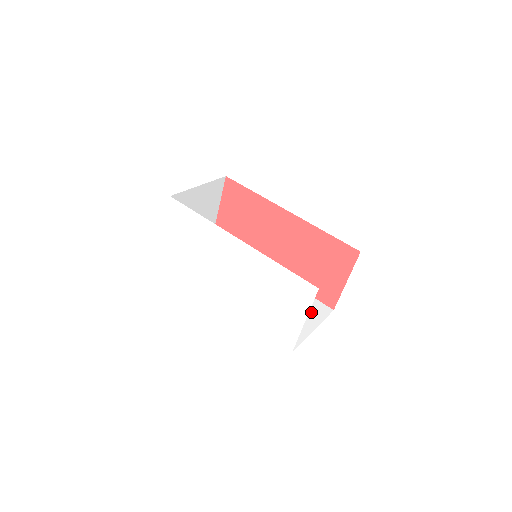
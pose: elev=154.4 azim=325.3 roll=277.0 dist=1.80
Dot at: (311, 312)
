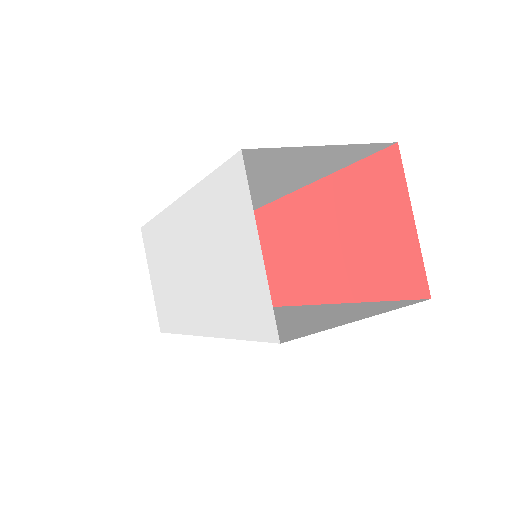
Dot at: (373, 309)
